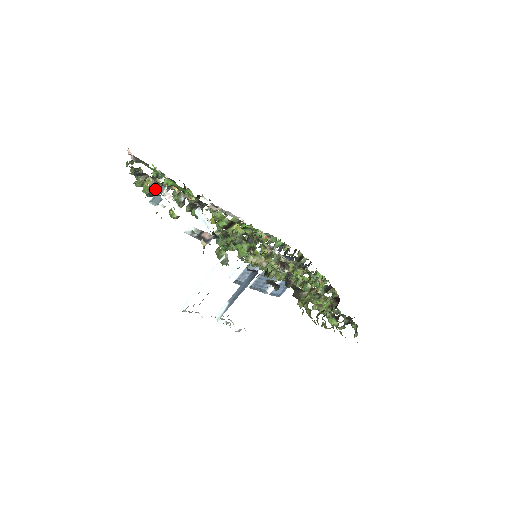
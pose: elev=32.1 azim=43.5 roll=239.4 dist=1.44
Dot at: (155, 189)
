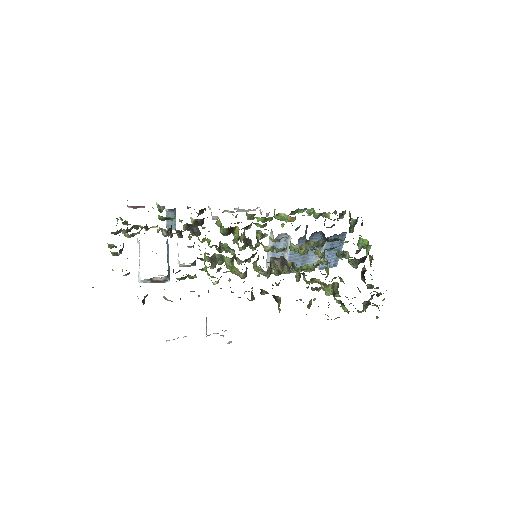
Dot at: occluded
